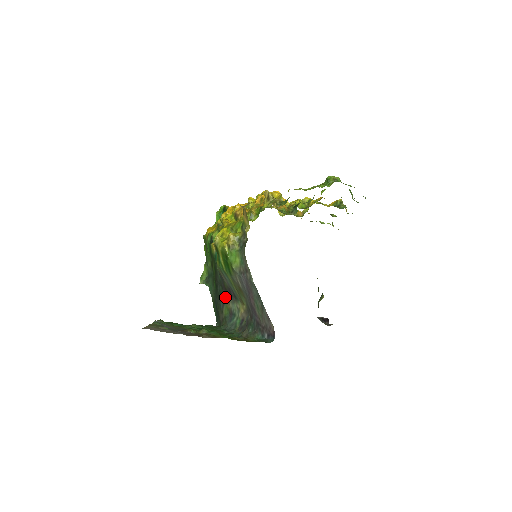
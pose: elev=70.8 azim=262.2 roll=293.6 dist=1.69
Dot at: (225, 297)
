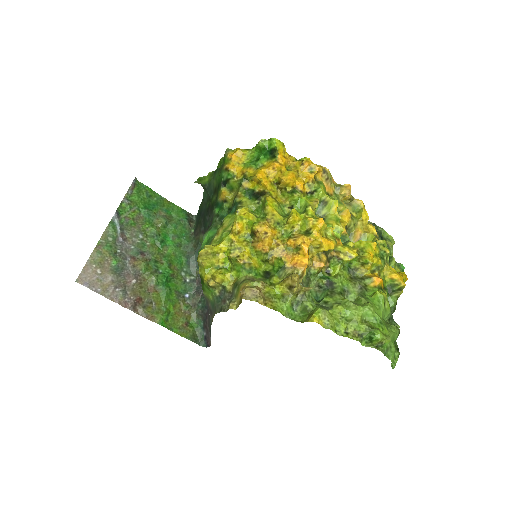
Dot at: occluded
